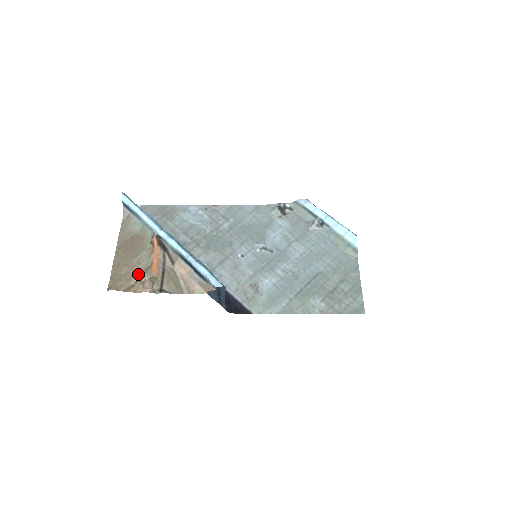
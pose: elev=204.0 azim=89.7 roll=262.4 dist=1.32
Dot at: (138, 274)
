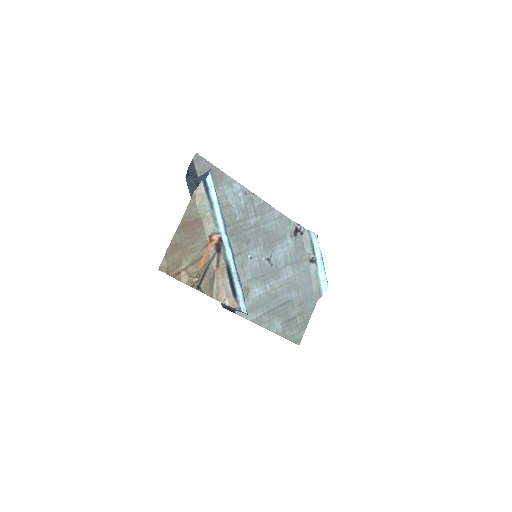
Dot at: (187, 263)
